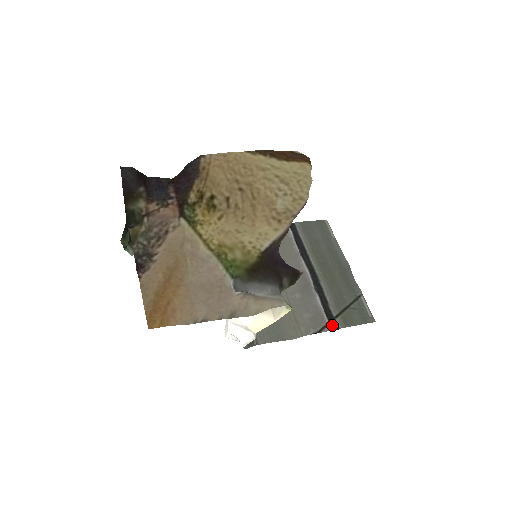
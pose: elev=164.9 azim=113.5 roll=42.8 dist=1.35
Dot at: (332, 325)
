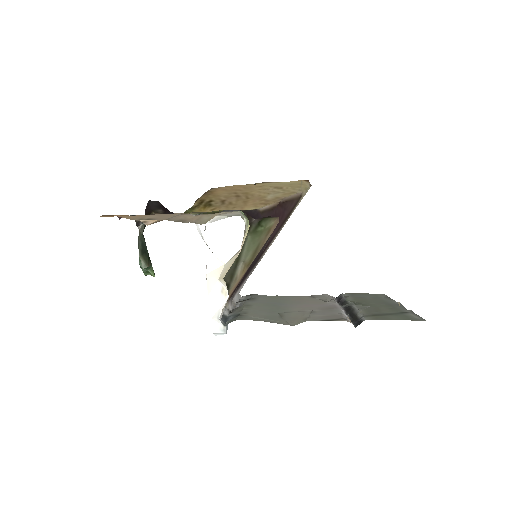
Dot at: (356, 323)
